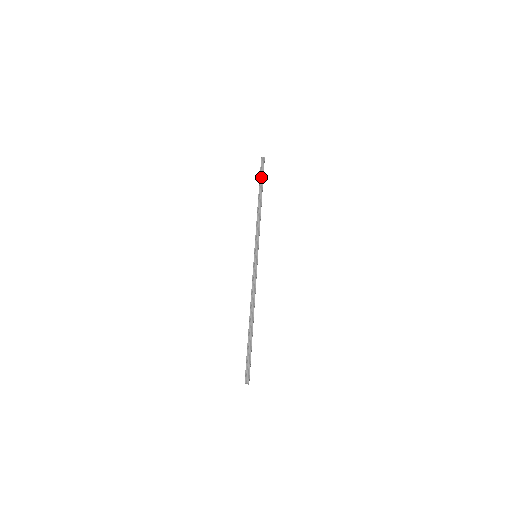
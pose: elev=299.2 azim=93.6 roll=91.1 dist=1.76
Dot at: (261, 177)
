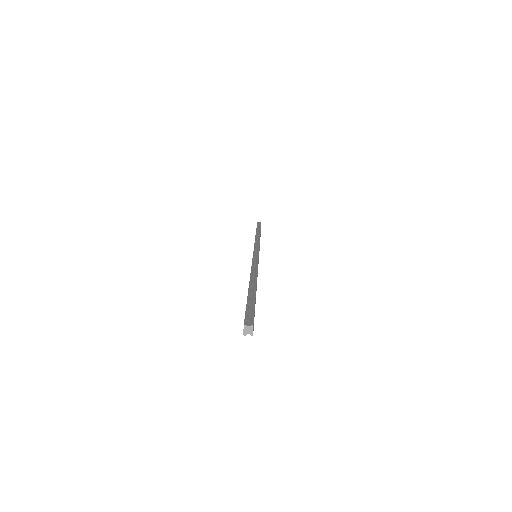
Dot at: (258, 227)
